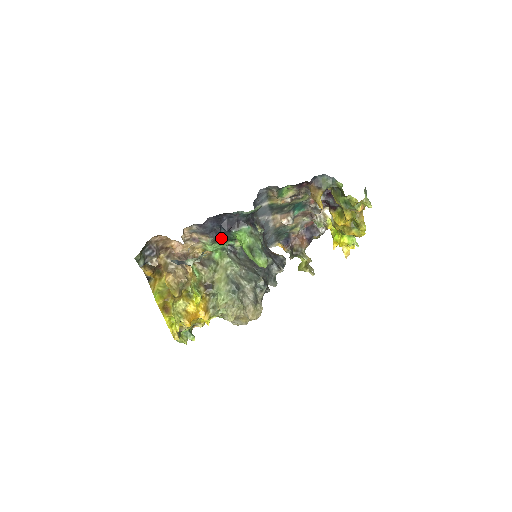
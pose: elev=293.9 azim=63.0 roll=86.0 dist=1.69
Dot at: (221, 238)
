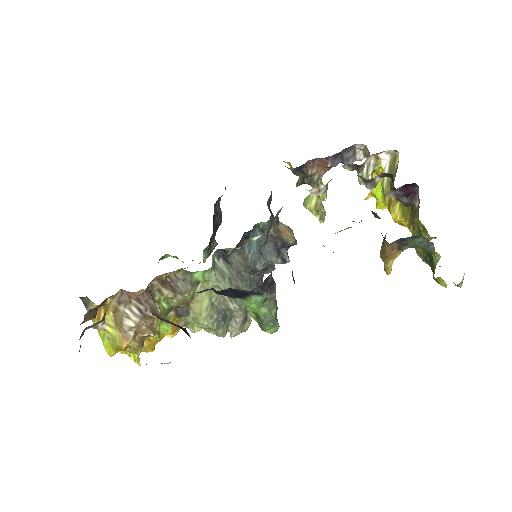
Dot at: occluded
